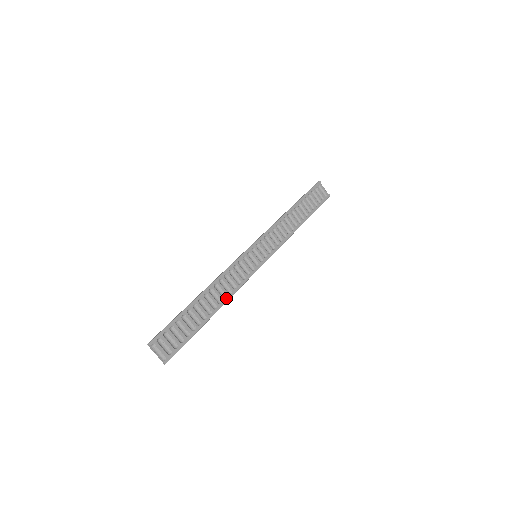
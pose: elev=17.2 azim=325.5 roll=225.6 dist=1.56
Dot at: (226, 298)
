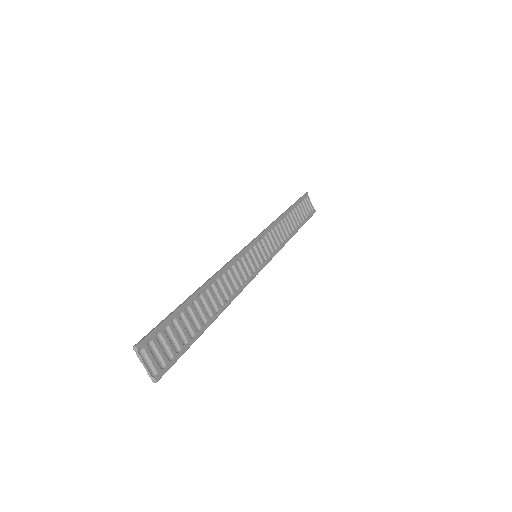
Dot at: (228, 300)
